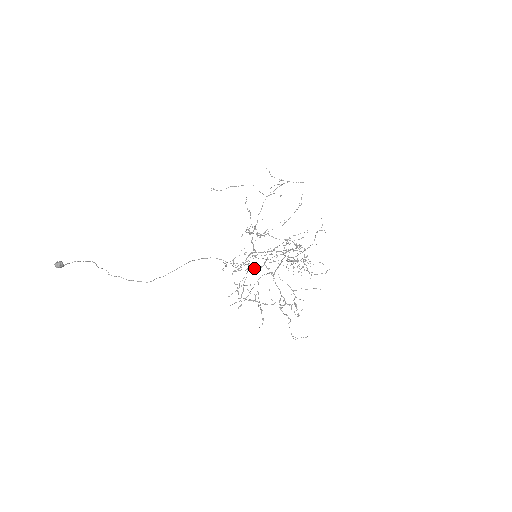
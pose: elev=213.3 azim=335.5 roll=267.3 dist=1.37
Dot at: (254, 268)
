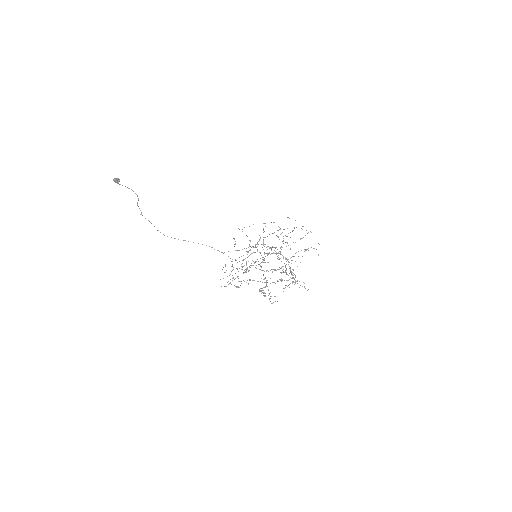
Dot at: (250, 267)
